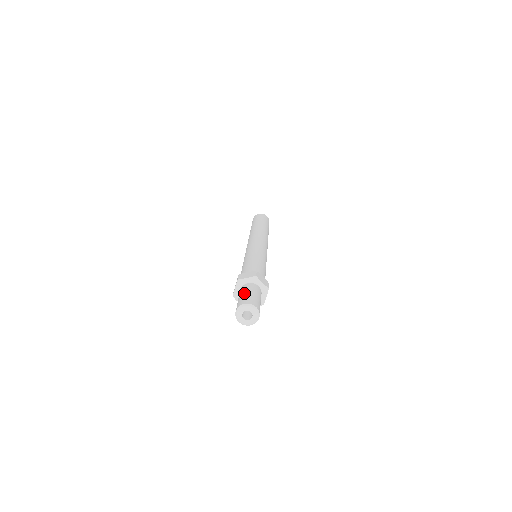
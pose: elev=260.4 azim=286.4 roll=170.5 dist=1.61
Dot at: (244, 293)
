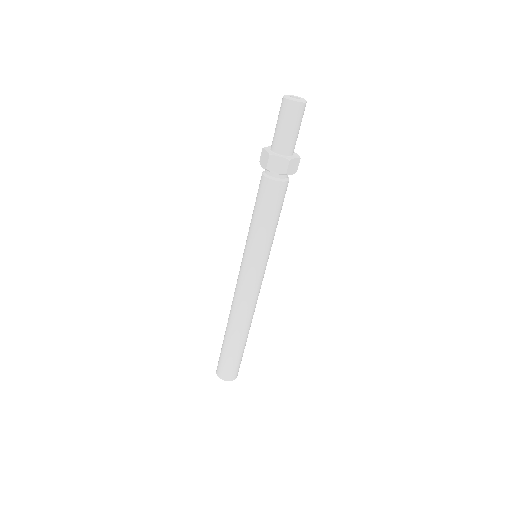
Dot at: occluded
